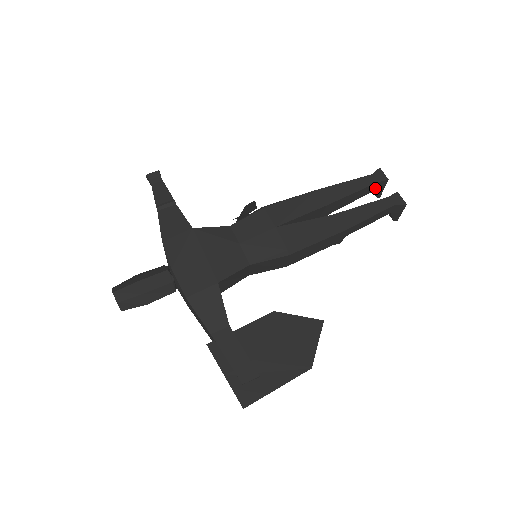
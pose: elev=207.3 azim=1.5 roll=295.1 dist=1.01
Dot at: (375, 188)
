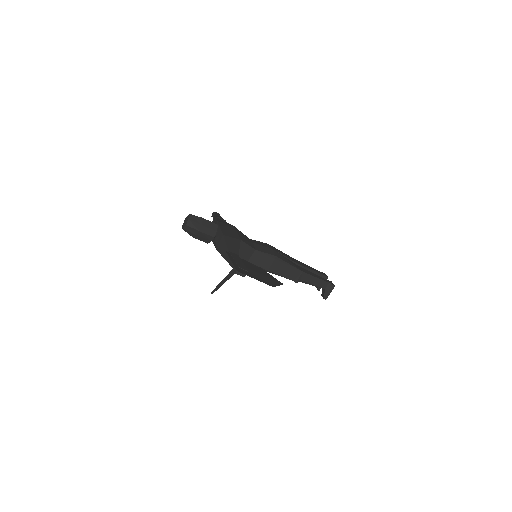
Dot at: occluded
